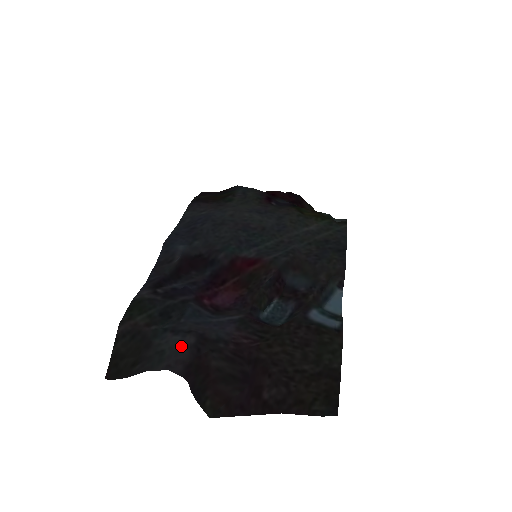
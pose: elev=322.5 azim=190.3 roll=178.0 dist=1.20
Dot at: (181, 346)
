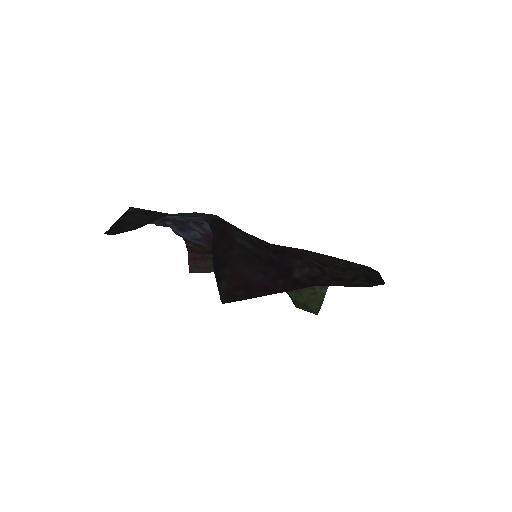
Dot at: occluded
